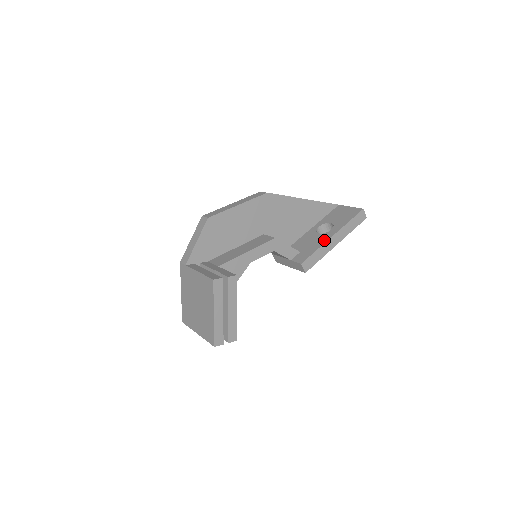
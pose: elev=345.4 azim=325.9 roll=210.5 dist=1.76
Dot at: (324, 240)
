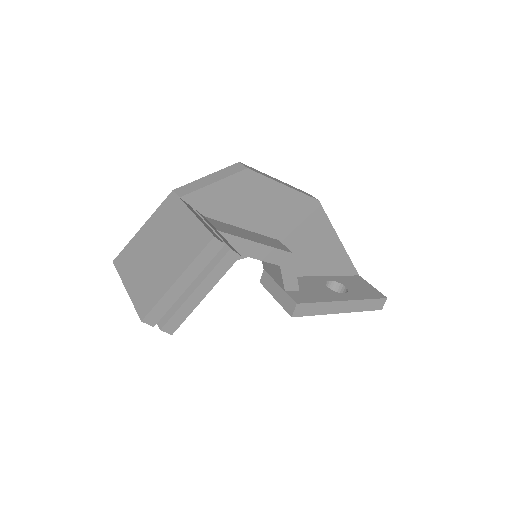
Dot at: (333, 298)
